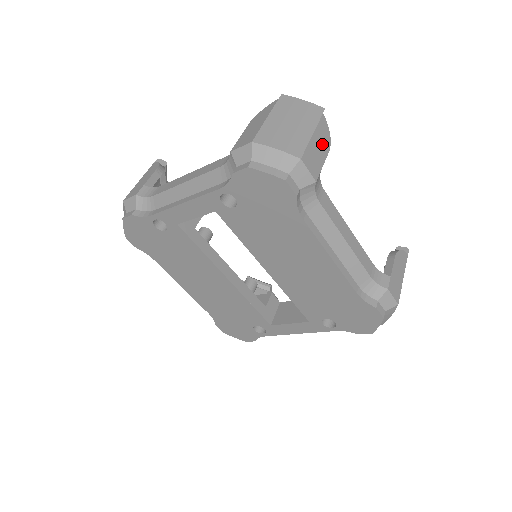
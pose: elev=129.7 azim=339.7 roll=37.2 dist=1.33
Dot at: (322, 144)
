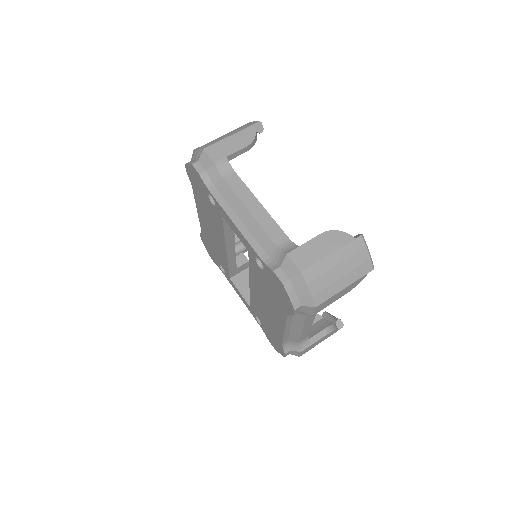
Dot at: (344, 292)
